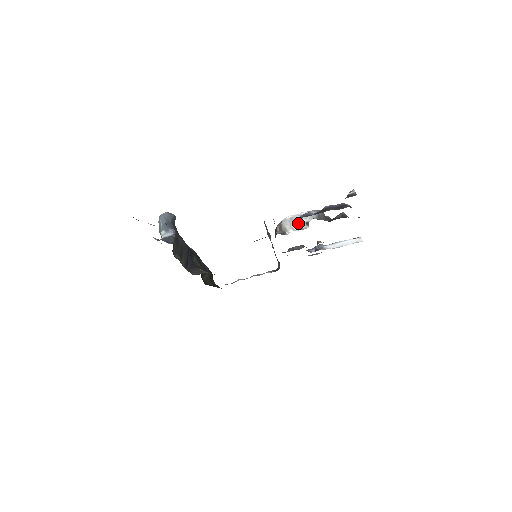
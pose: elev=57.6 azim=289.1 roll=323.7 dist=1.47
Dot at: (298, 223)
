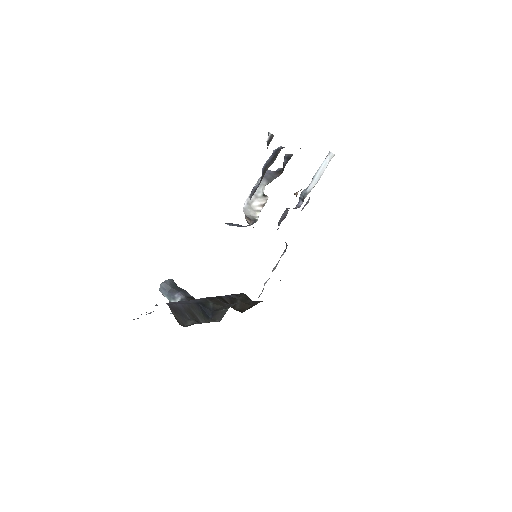
Dot at: (257, 202)
